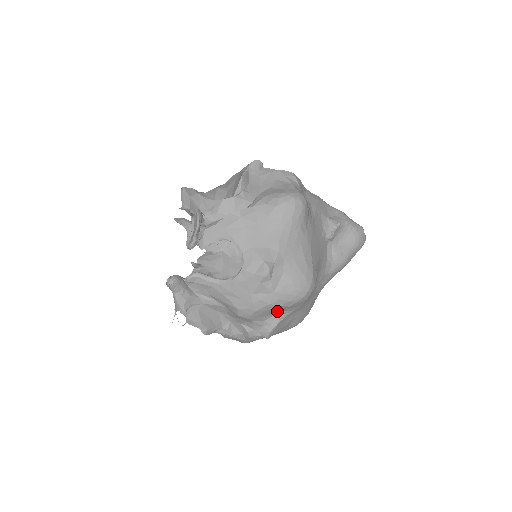
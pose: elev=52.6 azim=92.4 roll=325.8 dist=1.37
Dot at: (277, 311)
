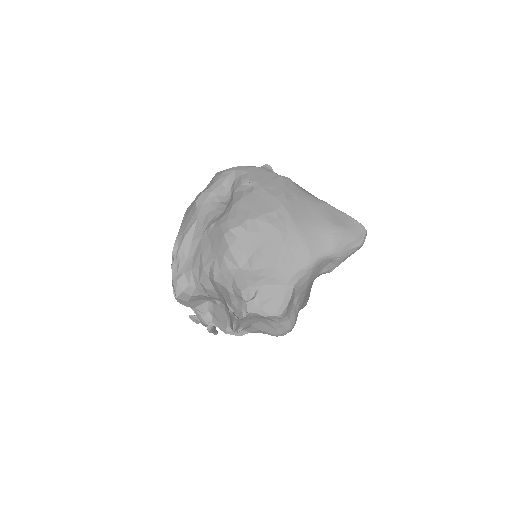
Dot at: occluded
